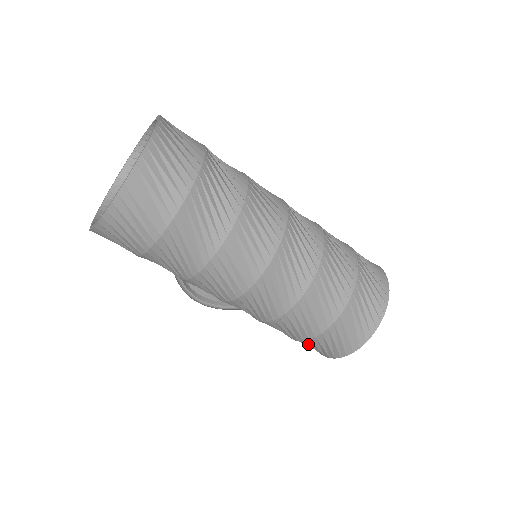
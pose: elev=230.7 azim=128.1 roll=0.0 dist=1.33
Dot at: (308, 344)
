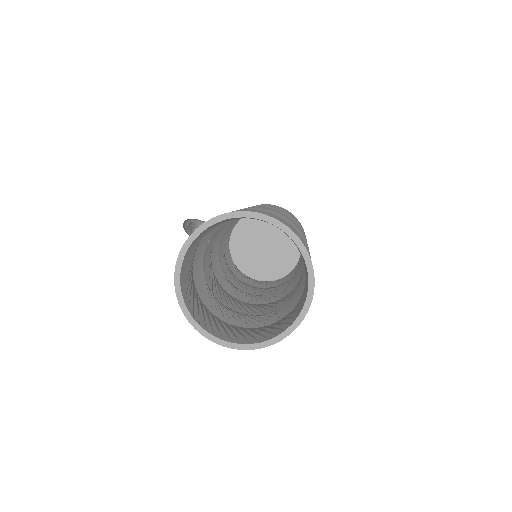
Dot at: occluded
